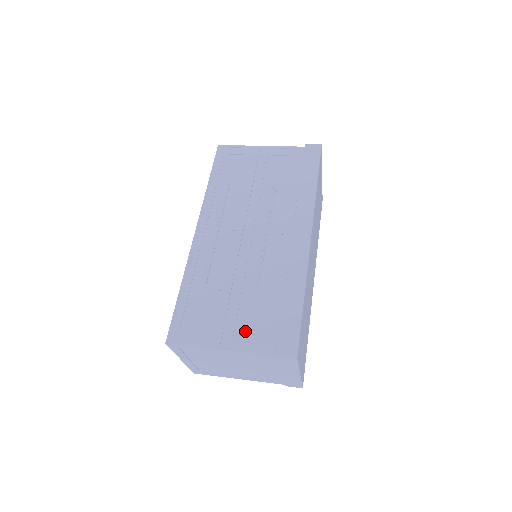
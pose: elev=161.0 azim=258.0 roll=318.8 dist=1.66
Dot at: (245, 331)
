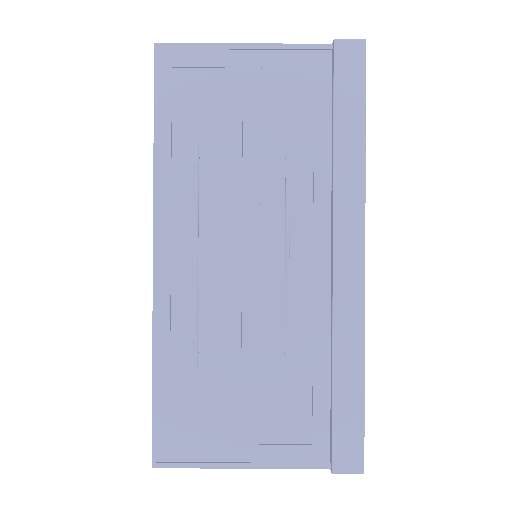
Dot at: (276, 434)
